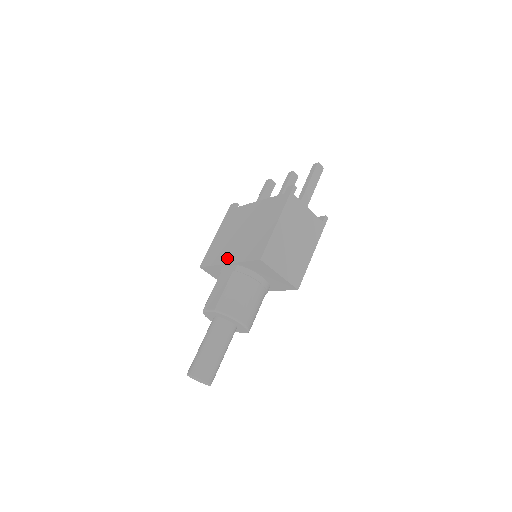
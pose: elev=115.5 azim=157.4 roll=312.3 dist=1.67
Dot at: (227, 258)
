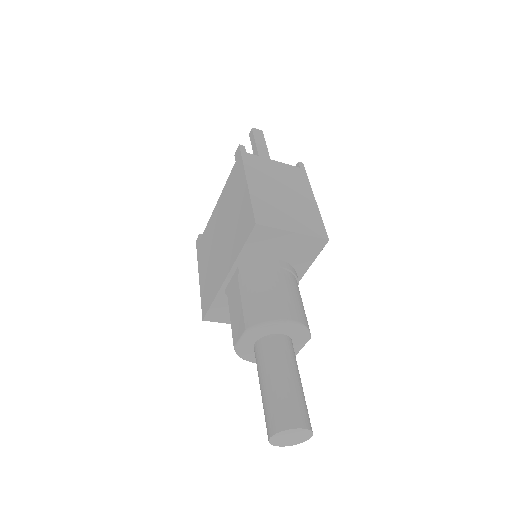
Dot at: (222, 274)
